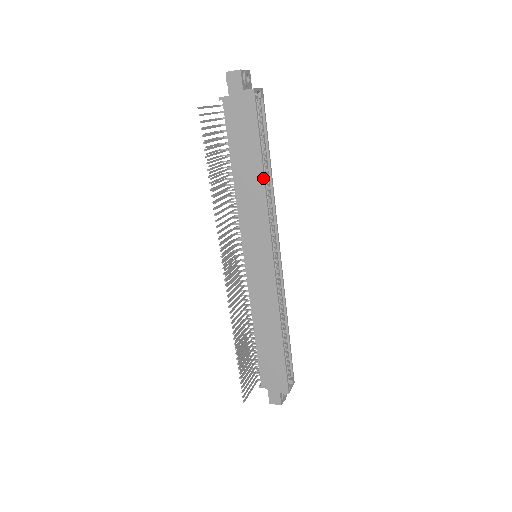
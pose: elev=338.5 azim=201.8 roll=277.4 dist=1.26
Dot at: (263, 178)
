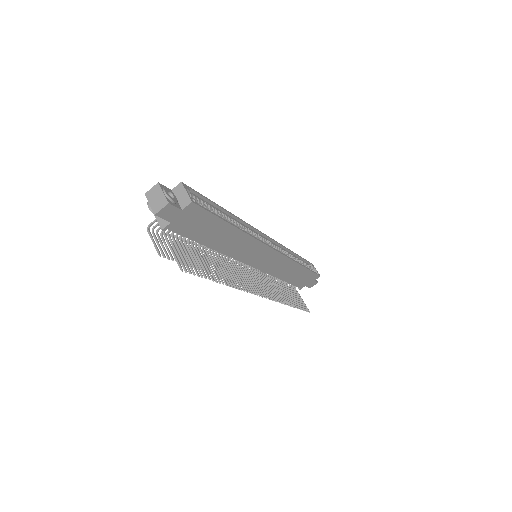
Dot at: (239, 230)
